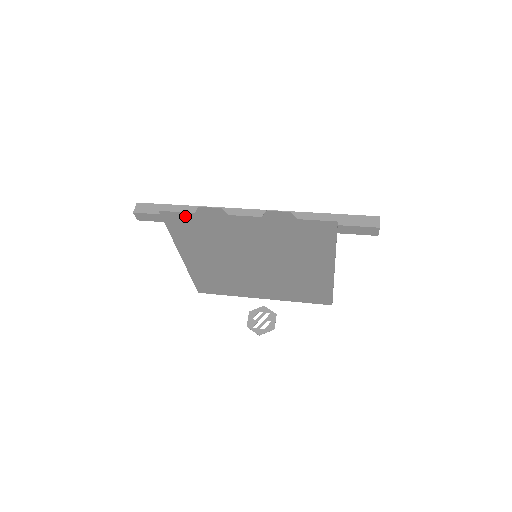
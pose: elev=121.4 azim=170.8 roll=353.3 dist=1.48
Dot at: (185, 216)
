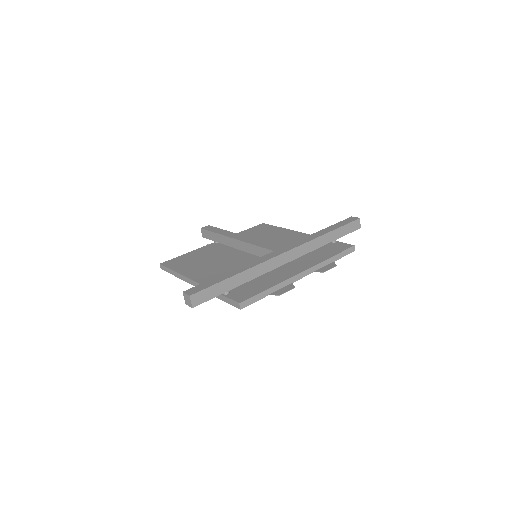
Dot at: occluded
